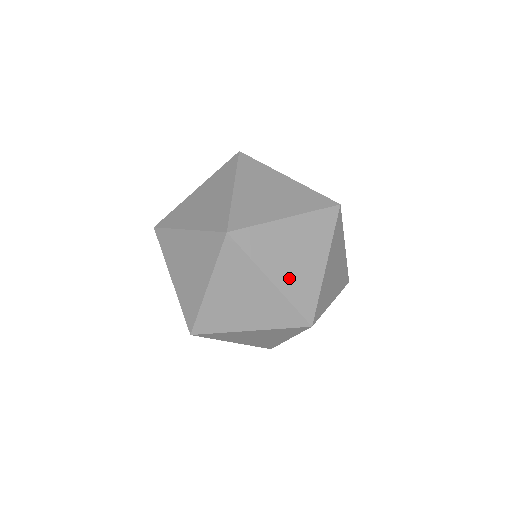
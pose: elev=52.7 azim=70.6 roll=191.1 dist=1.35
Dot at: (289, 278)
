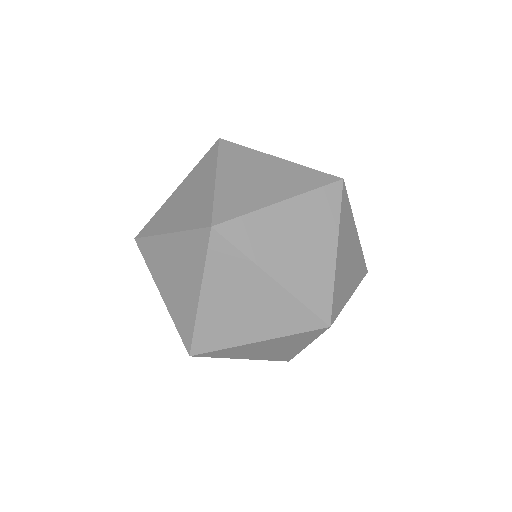
Dot at: (294, 272)
